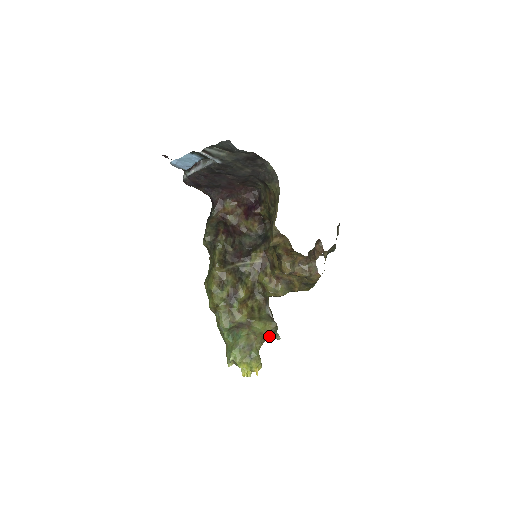
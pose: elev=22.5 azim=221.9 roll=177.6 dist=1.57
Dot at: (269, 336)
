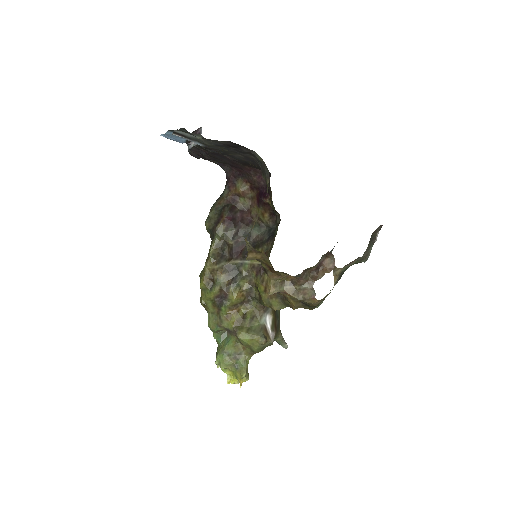
Dot at: (258, 350)
